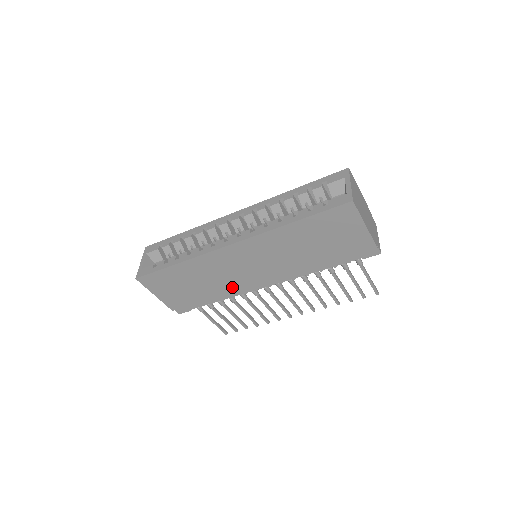
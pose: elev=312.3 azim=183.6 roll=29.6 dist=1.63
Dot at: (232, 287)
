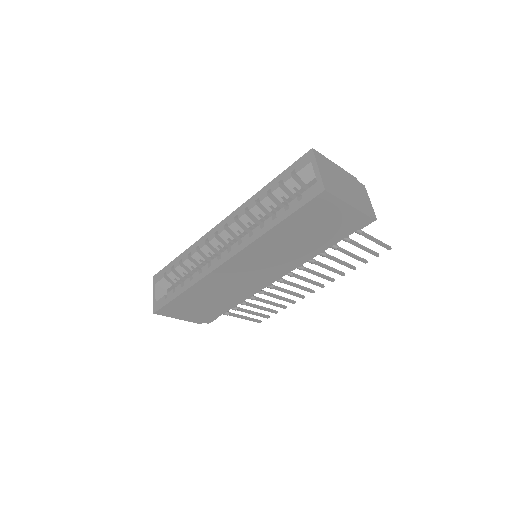
Dot at: (245, 291)
